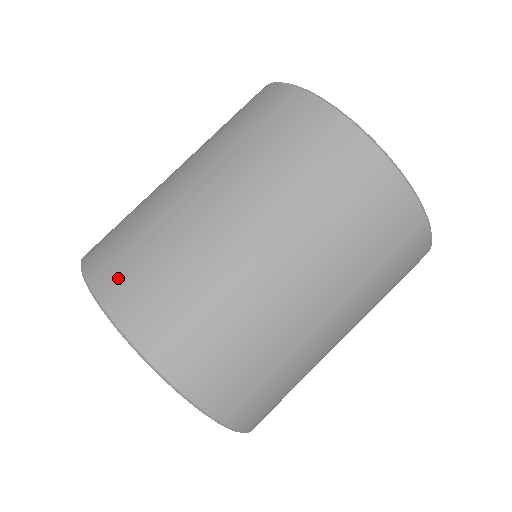
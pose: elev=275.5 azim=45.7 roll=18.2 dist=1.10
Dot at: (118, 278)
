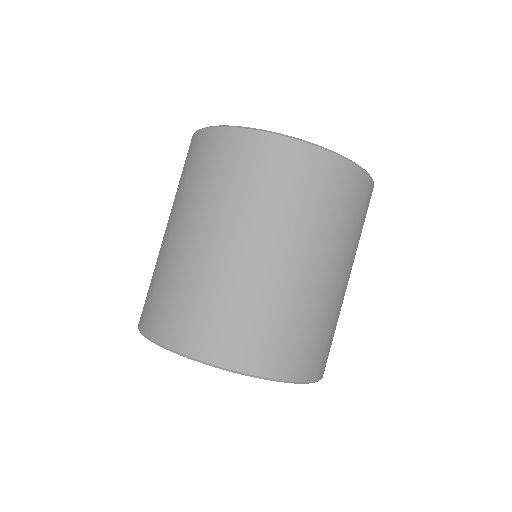
Dot at: (143, 309)
